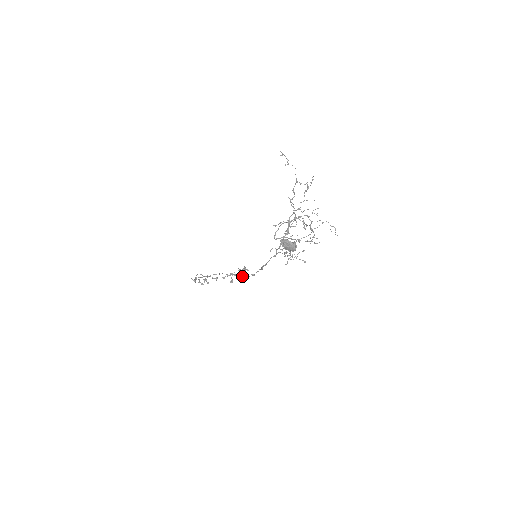
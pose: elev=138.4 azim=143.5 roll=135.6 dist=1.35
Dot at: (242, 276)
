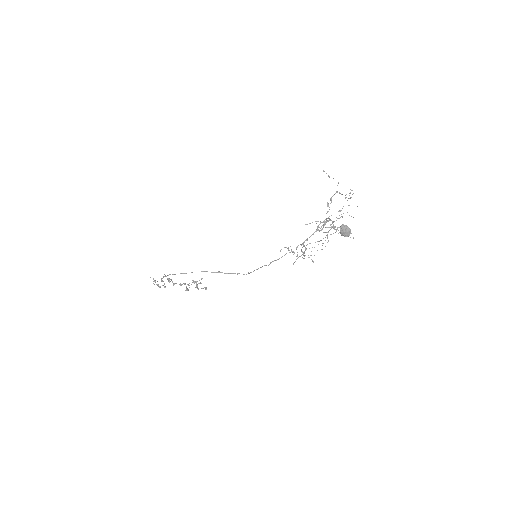
Dot at: (196, 287)
